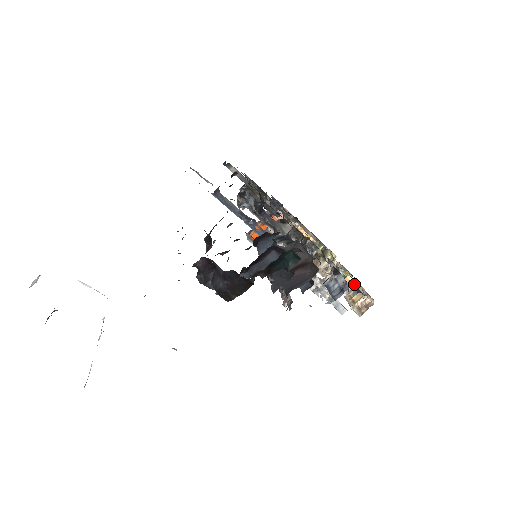
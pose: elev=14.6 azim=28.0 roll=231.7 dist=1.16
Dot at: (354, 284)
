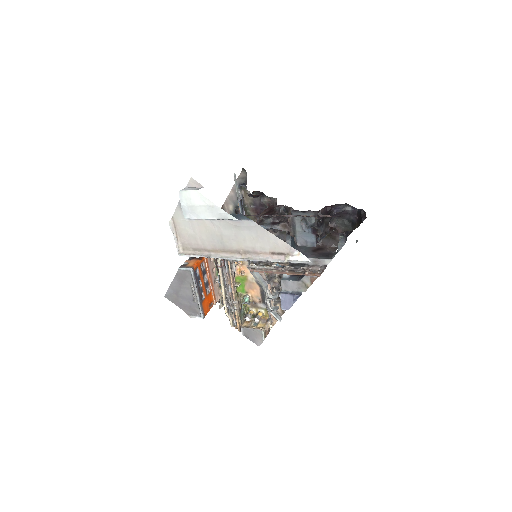
Dot at: occluded
